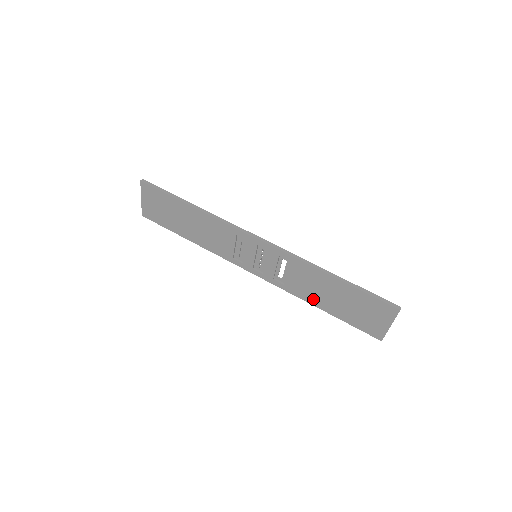
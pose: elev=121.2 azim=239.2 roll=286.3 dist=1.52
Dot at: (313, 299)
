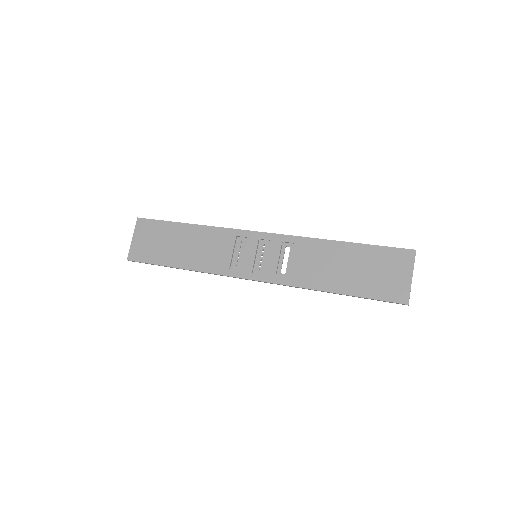
Dot at: (322, 282)
